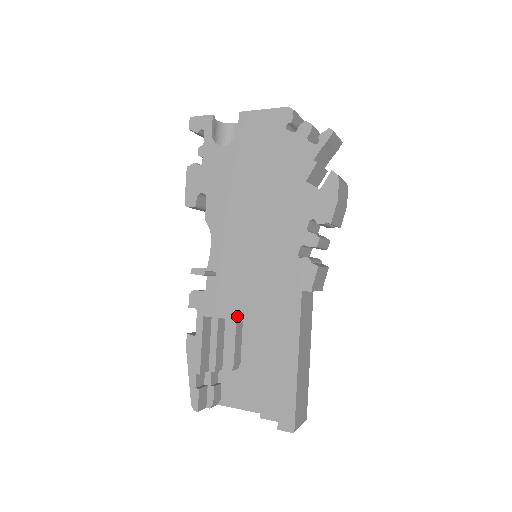
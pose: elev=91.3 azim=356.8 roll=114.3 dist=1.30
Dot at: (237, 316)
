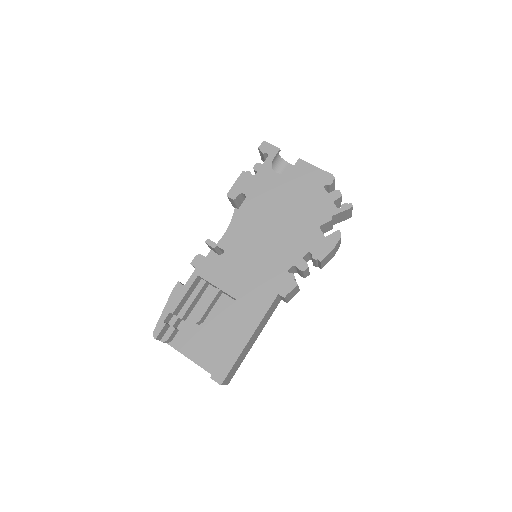
Dot at: (223, 288)
